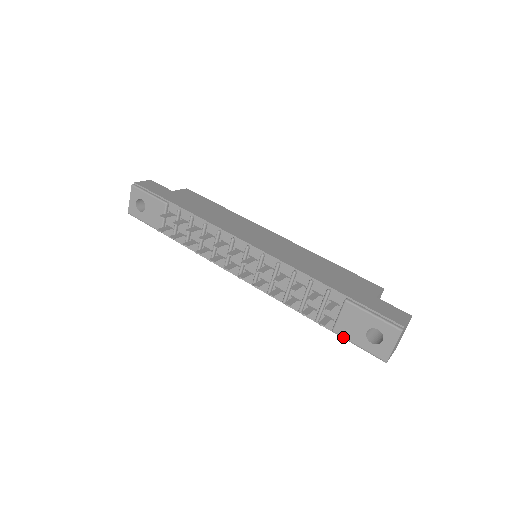
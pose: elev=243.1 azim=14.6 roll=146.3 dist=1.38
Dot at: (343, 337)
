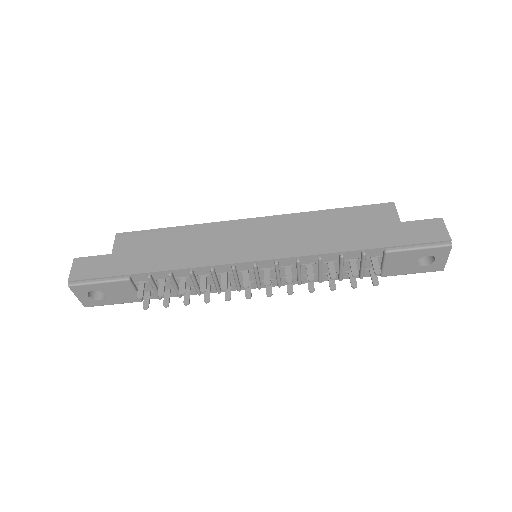
Dot at: occluded
